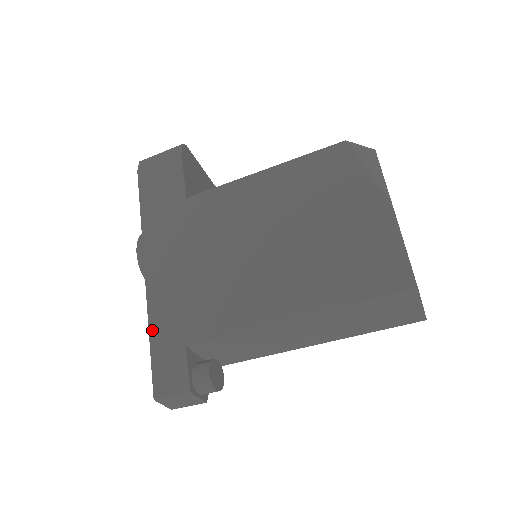
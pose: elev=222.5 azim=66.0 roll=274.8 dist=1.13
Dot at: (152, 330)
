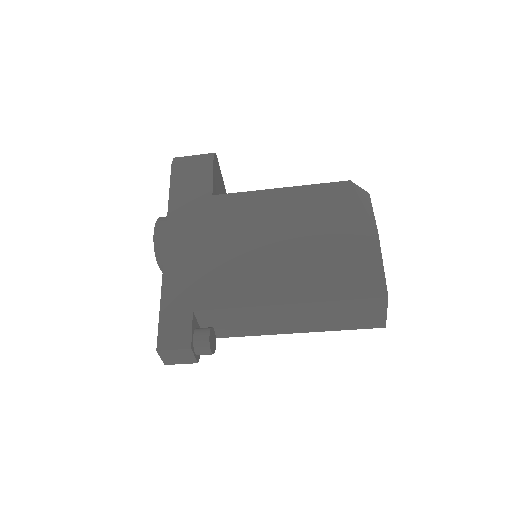
Dot at: (164, 294)
